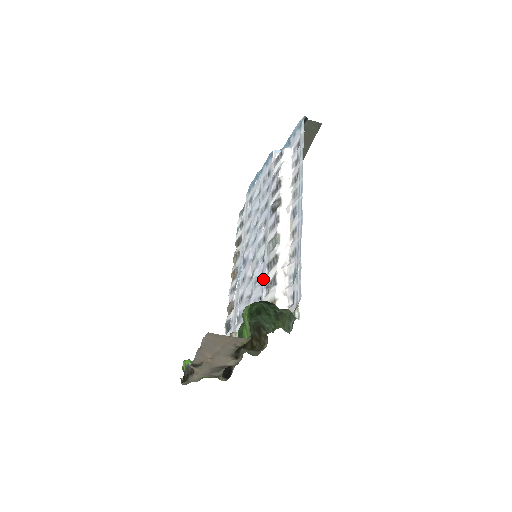
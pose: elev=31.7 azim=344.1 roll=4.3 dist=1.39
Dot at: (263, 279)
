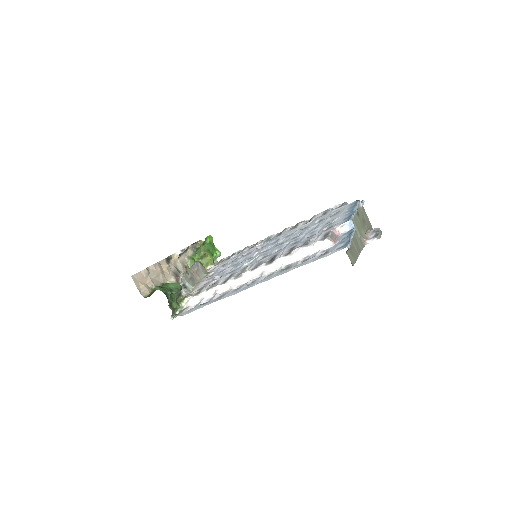
Dot at: (227, 274)
